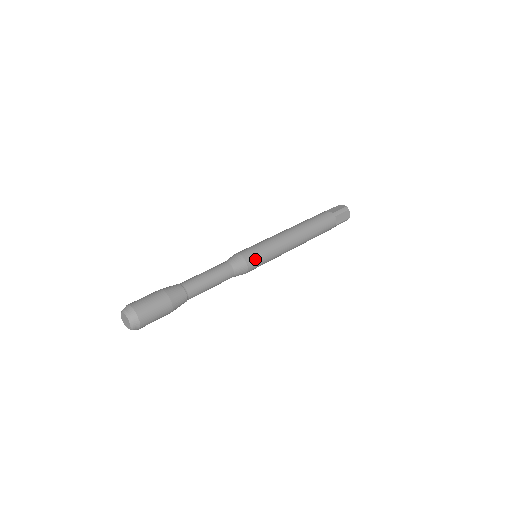
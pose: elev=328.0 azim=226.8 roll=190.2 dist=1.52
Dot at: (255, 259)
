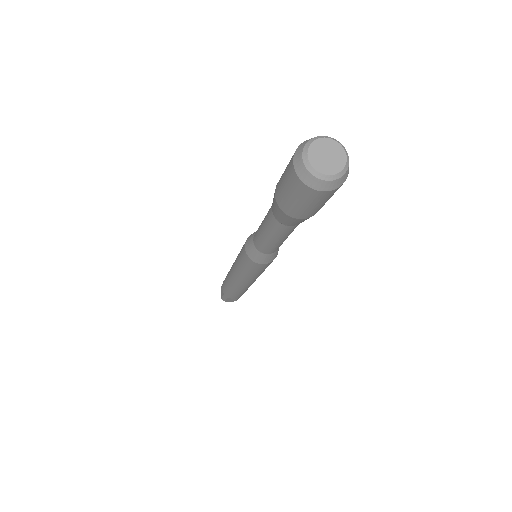
Dot at: occluded
